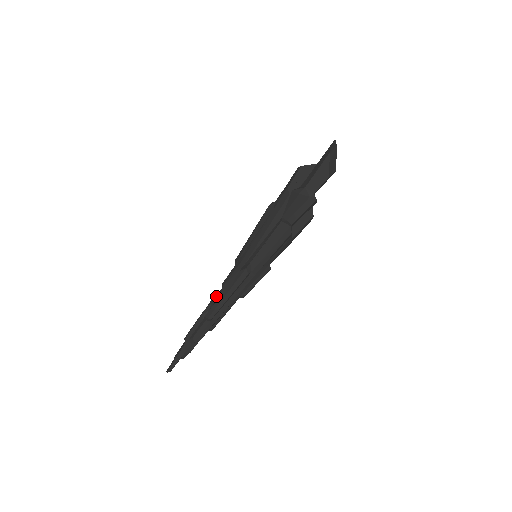
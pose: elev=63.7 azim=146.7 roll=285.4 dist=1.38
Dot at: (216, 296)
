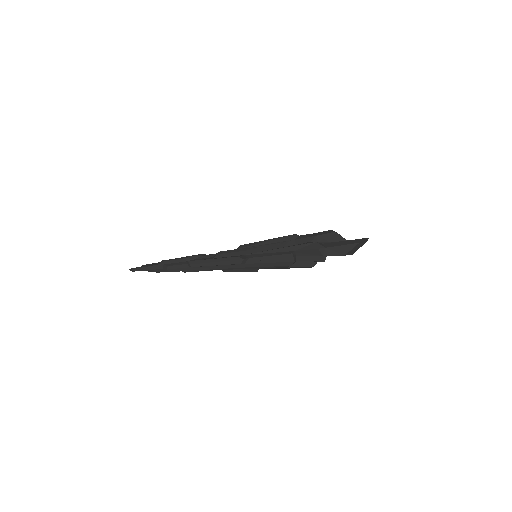
Dot at: (207, 255)
